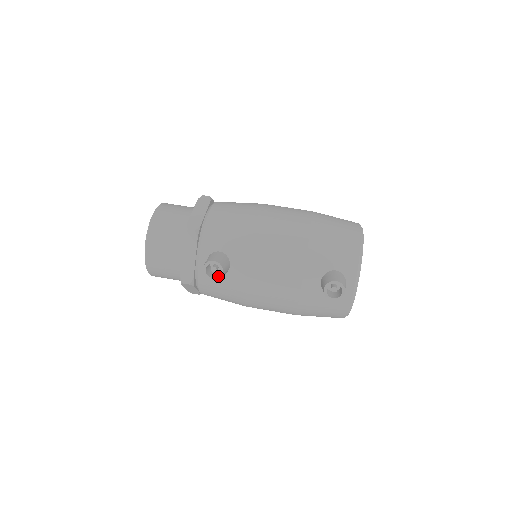
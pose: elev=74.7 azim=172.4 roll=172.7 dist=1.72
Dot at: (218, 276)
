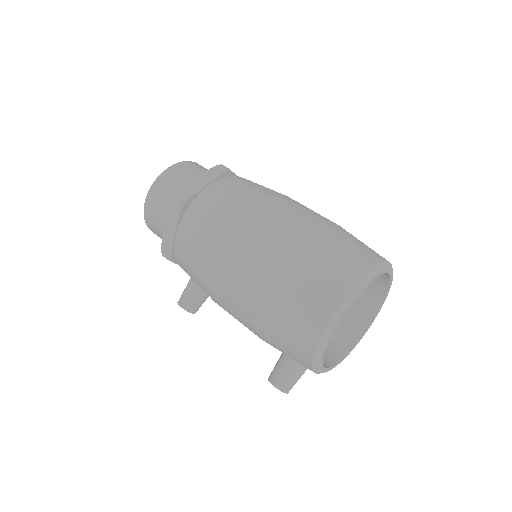
Dot at: occluded
